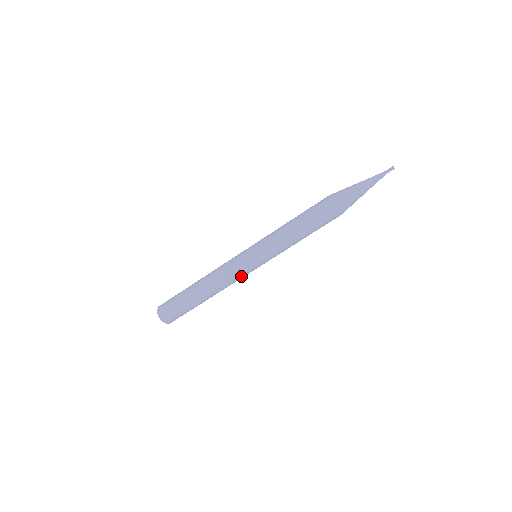
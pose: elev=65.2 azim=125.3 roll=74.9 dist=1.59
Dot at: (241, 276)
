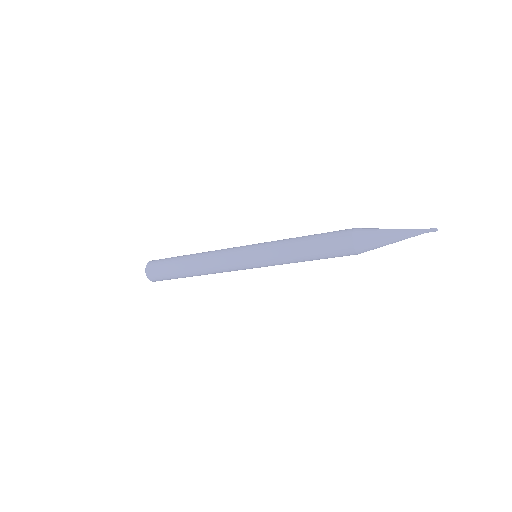
Dot at: (232, 268)
